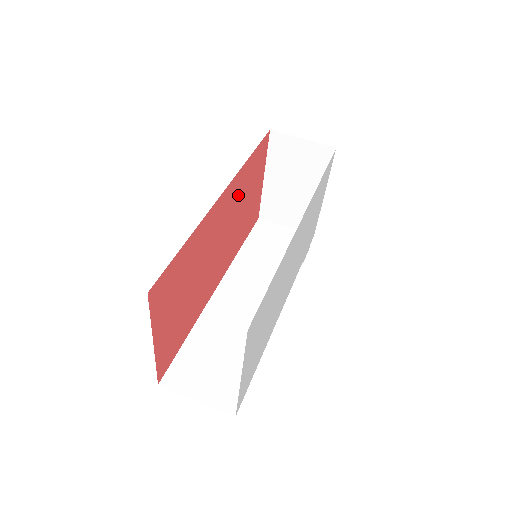
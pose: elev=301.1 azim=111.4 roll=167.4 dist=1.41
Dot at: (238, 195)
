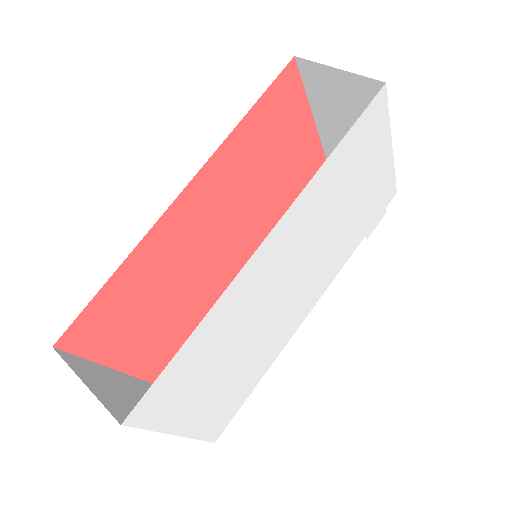
Dot at: (238, 170)
